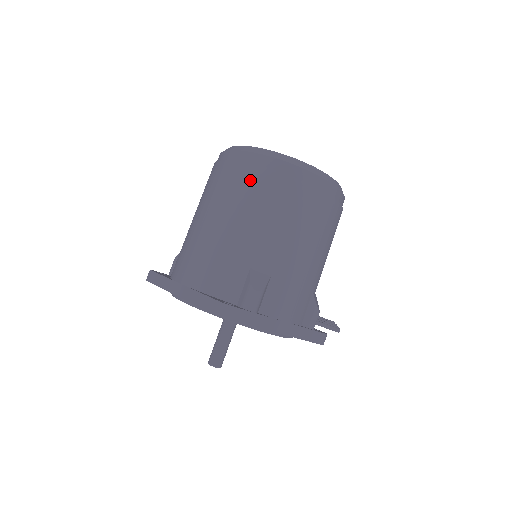
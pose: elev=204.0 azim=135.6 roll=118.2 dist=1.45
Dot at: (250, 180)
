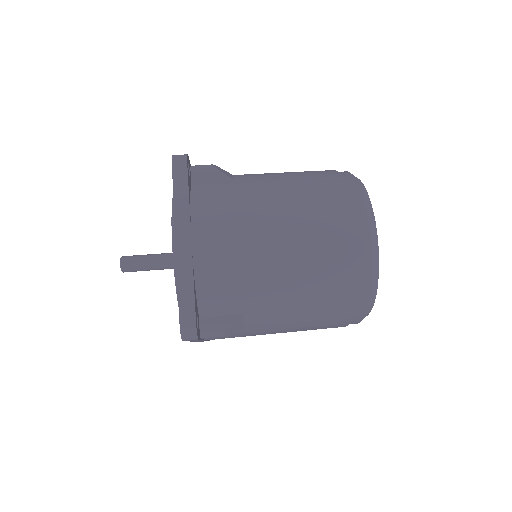
Dot at: (339, 275)
